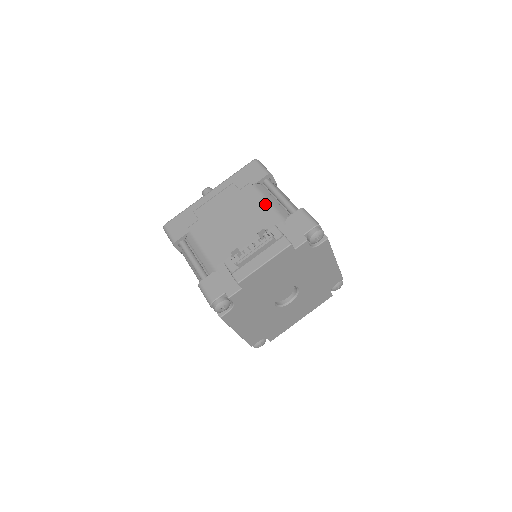
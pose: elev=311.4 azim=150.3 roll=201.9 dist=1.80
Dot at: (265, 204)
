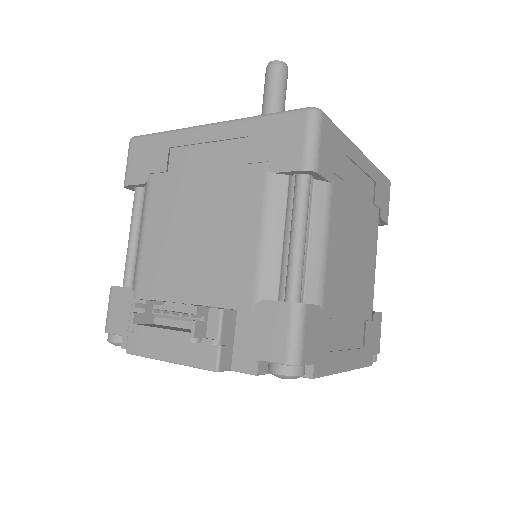
Dot at: (256, 235)
